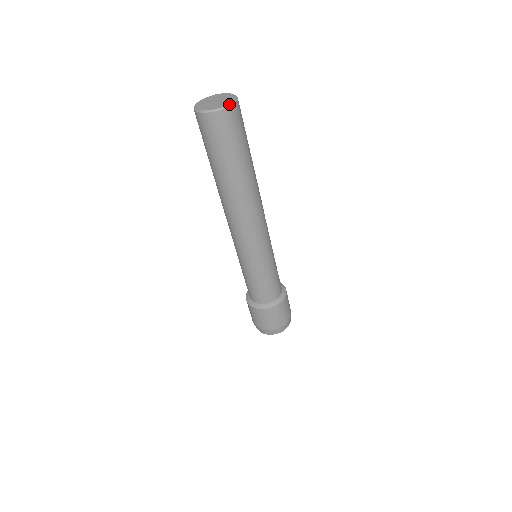
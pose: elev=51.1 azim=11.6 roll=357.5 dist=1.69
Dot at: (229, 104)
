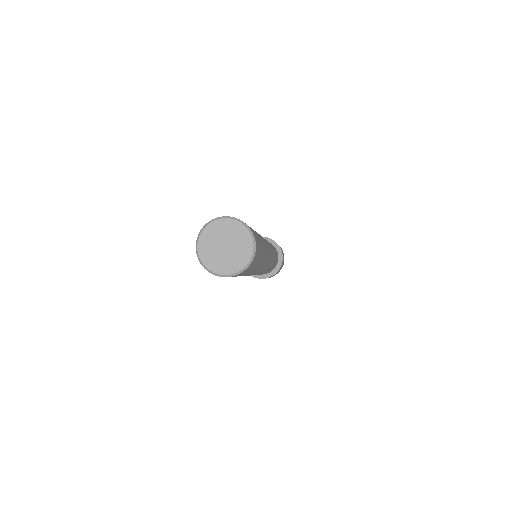
Dot at: (243, 269)
